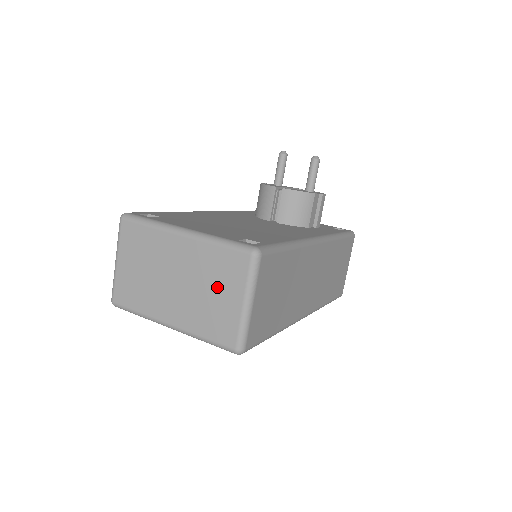
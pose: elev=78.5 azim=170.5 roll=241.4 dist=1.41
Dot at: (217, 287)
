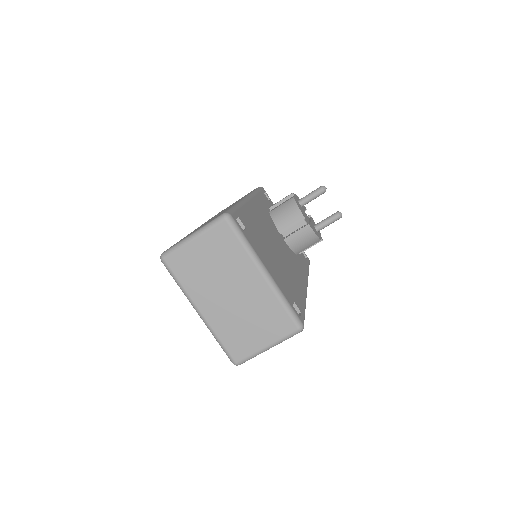
Dot at: (258, 324)
